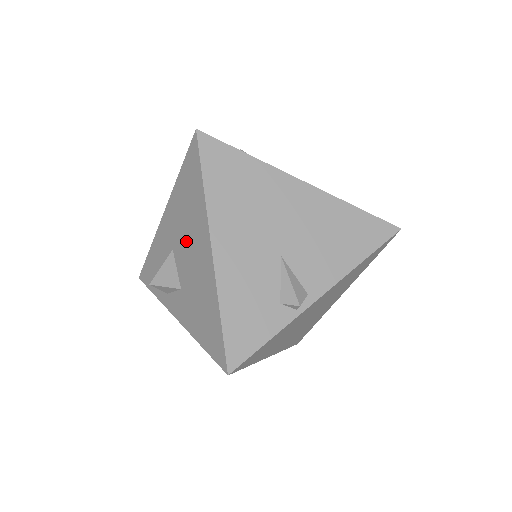
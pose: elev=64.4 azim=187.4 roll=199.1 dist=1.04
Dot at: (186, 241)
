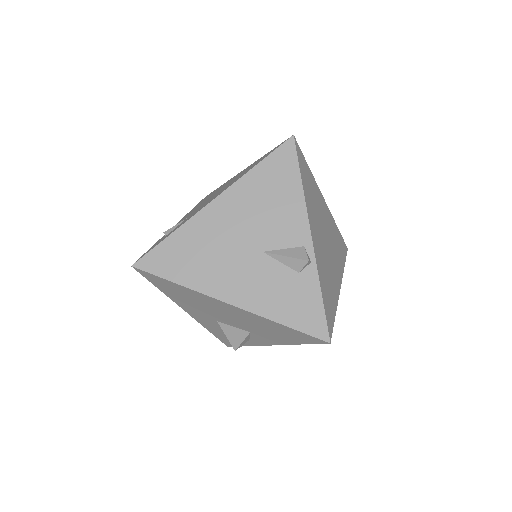
Dot at: (215, 312)
